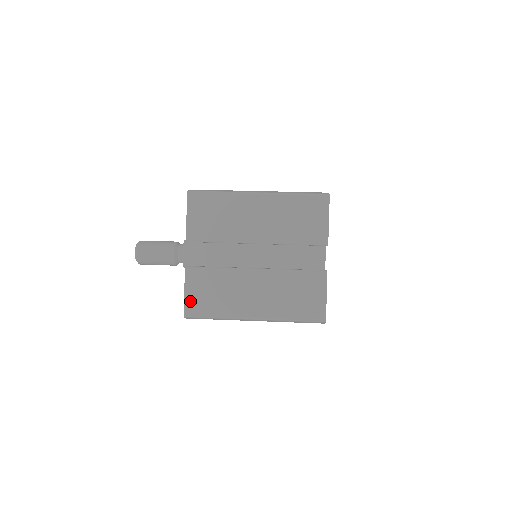
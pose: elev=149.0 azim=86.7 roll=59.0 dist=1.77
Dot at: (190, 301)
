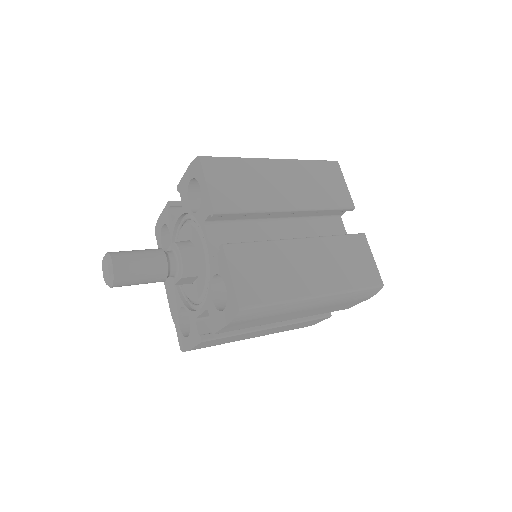
Dot at: (241, 287)
